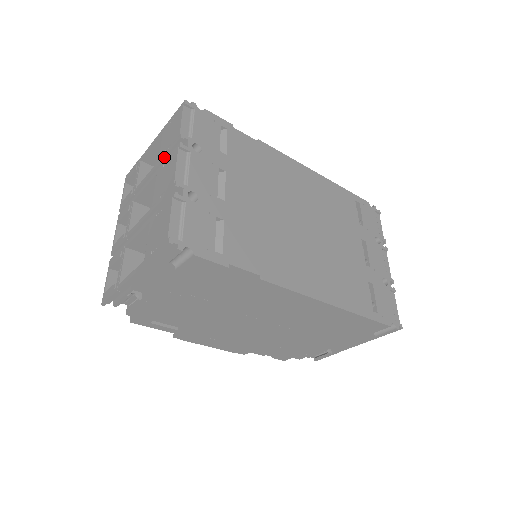
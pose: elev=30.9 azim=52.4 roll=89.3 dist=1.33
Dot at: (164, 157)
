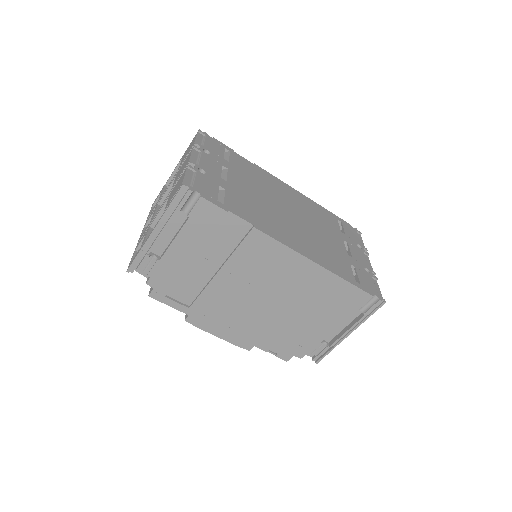
Dot at: (182, 163)
